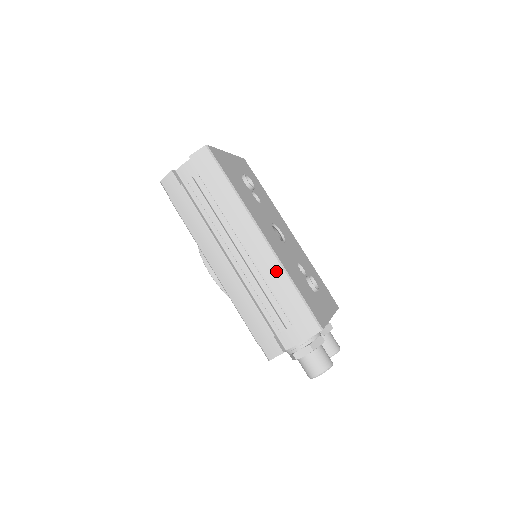
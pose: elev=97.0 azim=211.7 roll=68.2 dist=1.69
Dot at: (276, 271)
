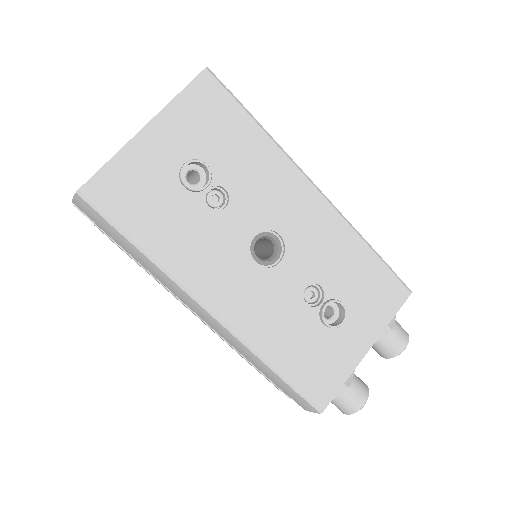
Dot at: (245, 351)
